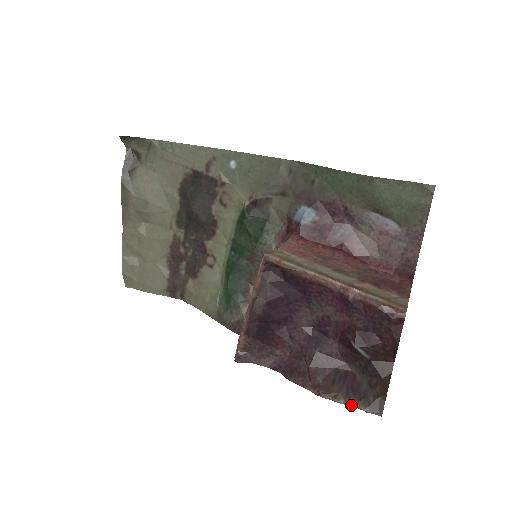
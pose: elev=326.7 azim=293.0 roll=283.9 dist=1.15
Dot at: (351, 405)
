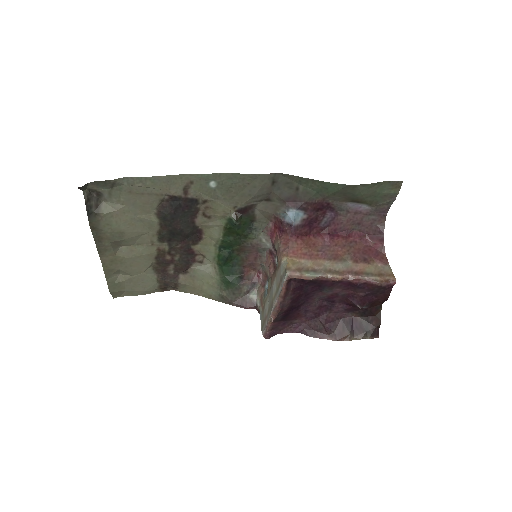
Dot at: (360, 339)
